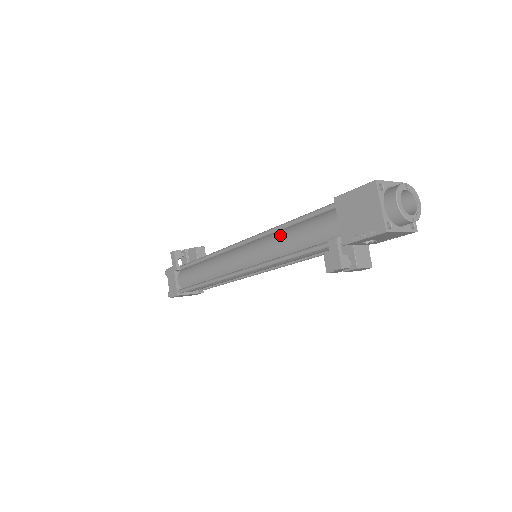
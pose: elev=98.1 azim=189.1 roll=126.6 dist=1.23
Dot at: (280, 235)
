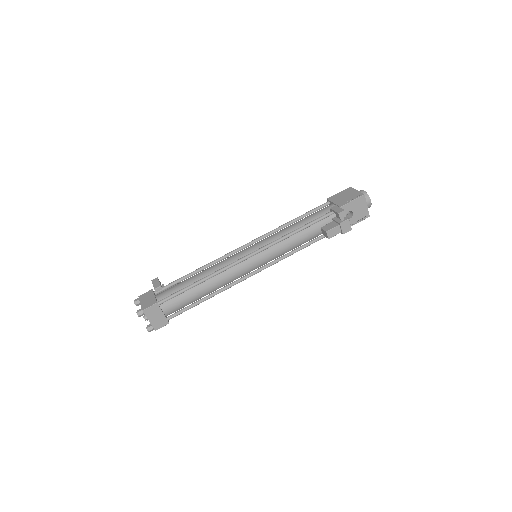
Dot at: (287, 227)
